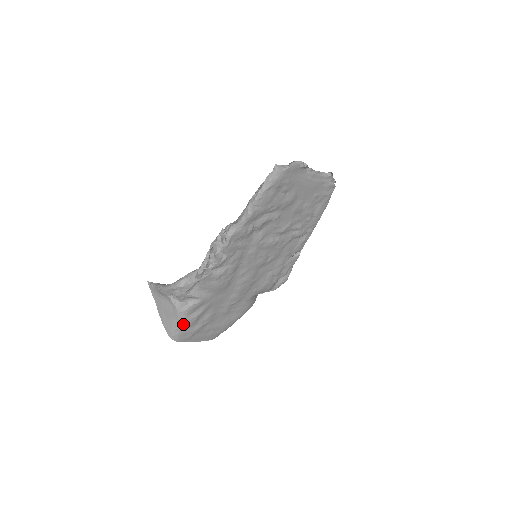
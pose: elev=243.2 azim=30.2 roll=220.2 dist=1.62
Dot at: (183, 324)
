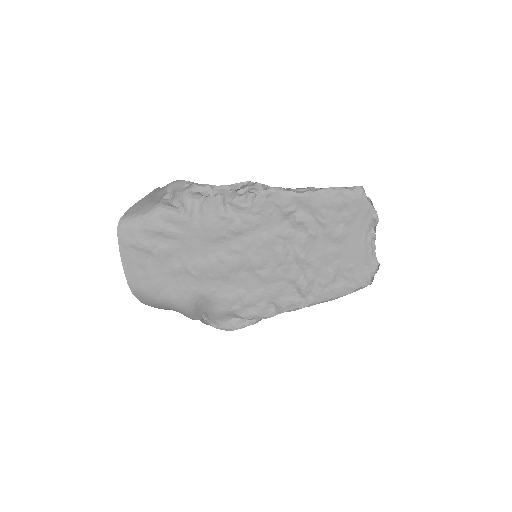
Dot at: (146, 219)
